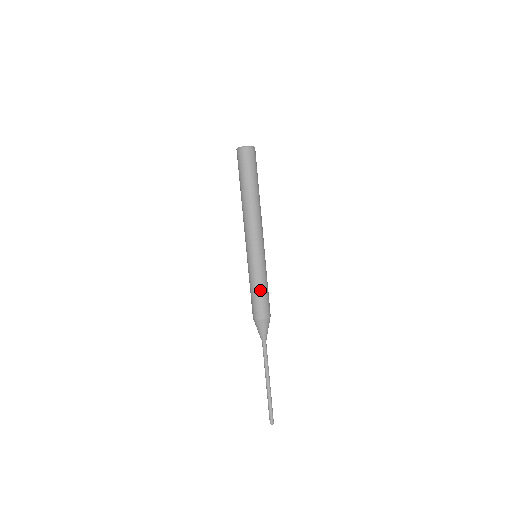
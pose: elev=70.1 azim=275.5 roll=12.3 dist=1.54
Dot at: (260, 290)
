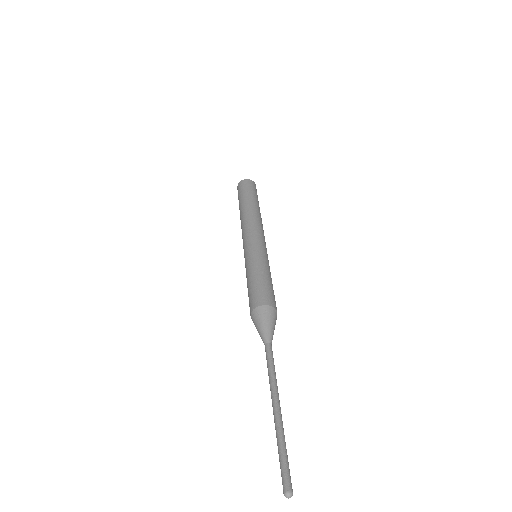
Dot at: (260, 275)
